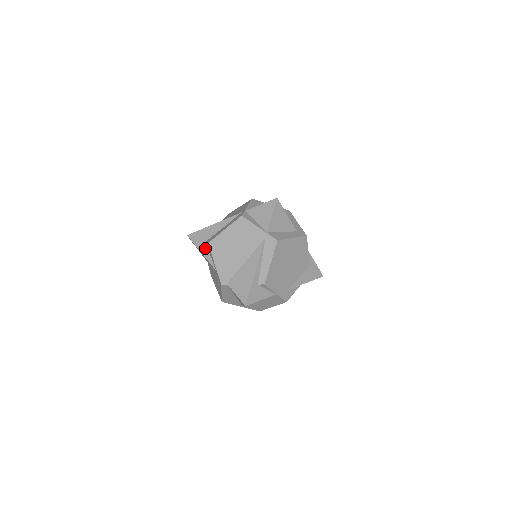
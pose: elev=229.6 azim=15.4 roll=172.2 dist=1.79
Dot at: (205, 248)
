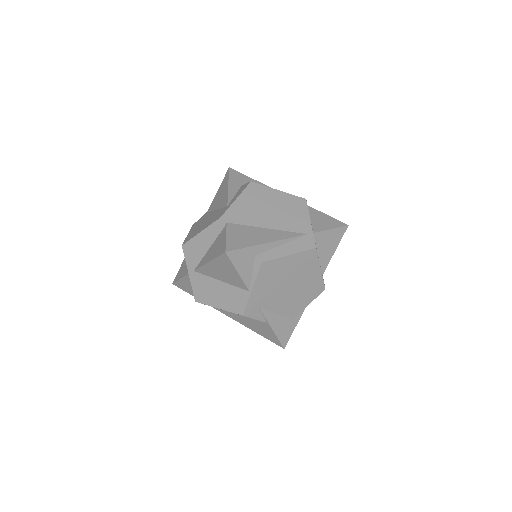
Dot at: (236, 187)
